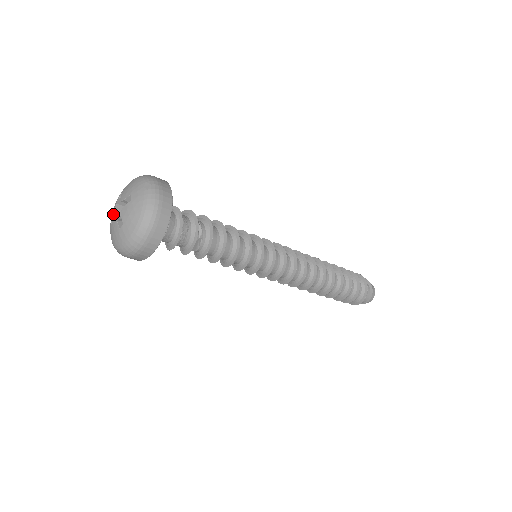
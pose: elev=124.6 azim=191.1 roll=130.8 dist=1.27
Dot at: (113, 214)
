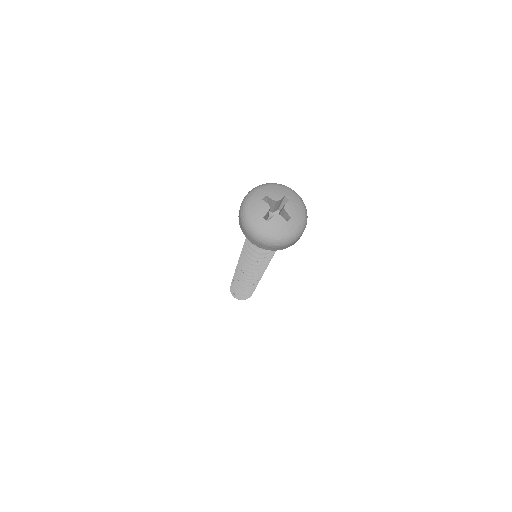
Dot at: (271, 199)
